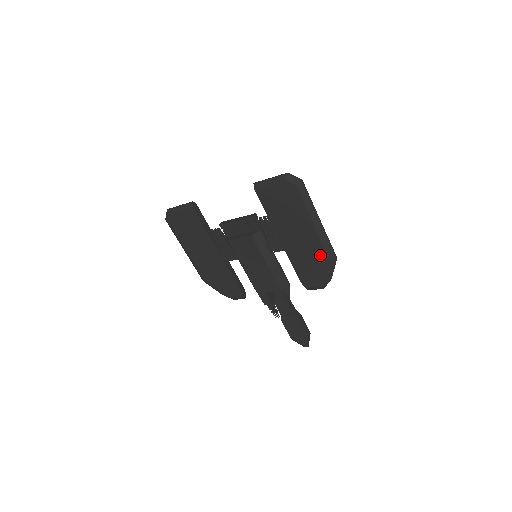
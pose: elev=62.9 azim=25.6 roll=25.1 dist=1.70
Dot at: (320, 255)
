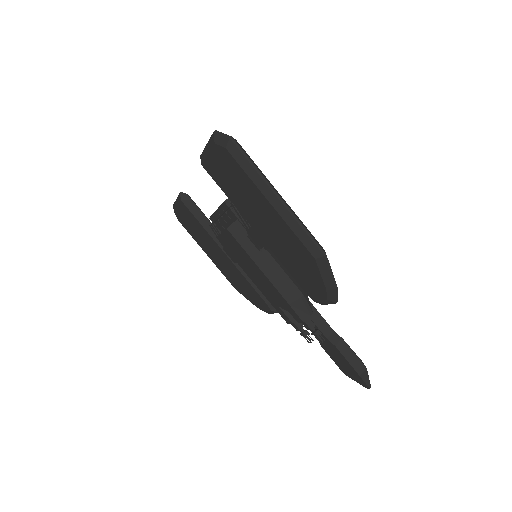
Dot at: (301, 251)
